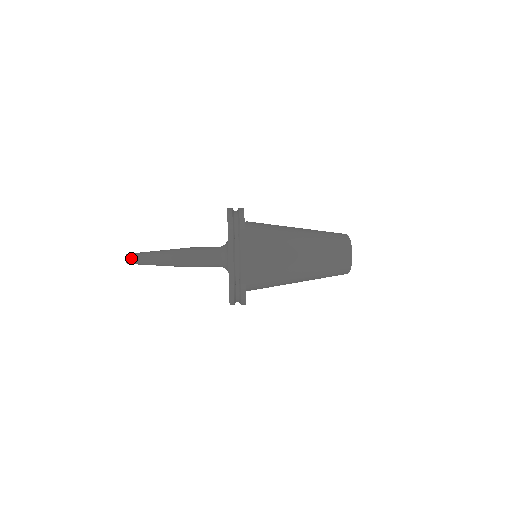
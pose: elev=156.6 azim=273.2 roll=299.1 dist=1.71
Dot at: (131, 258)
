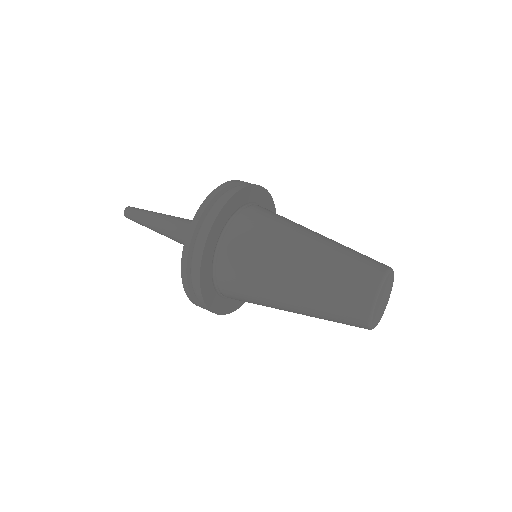
Dot at: (131, 208)
